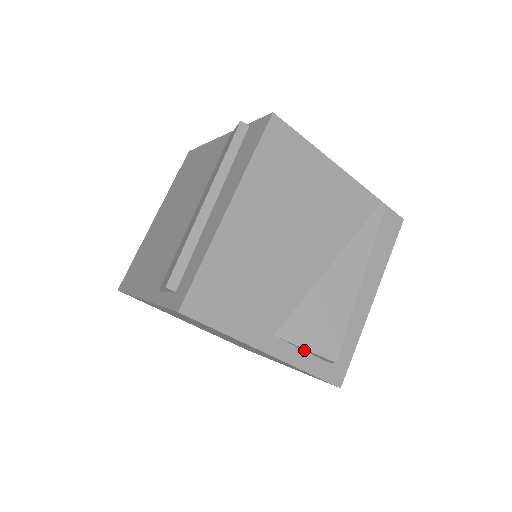
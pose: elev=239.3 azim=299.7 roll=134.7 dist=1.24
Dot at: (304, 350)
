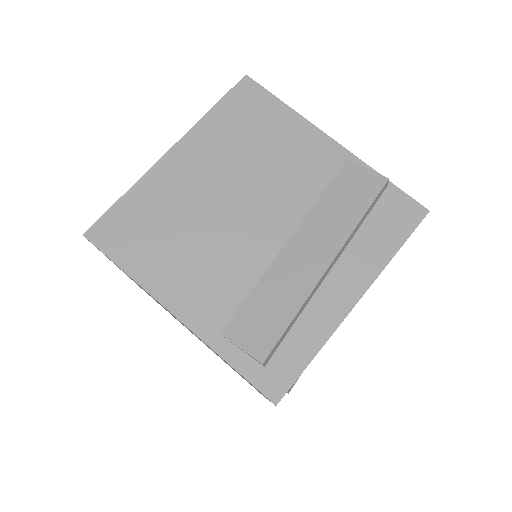
Dot at: occluded
